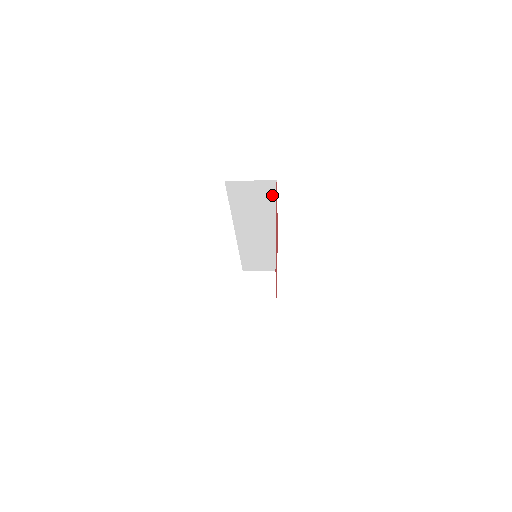
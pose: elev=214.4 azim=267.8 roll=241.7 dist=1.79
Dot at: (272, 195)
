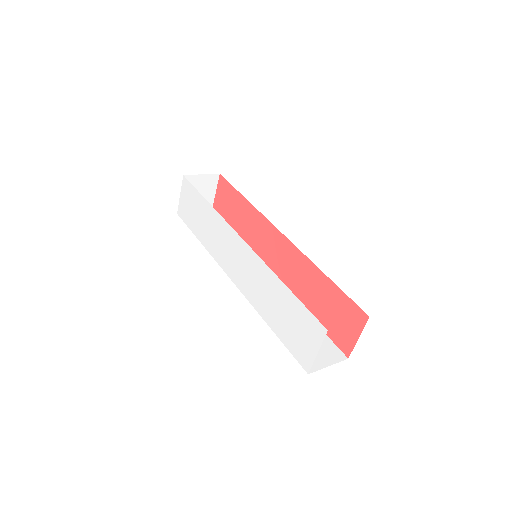
Dot at: (343, 295)
